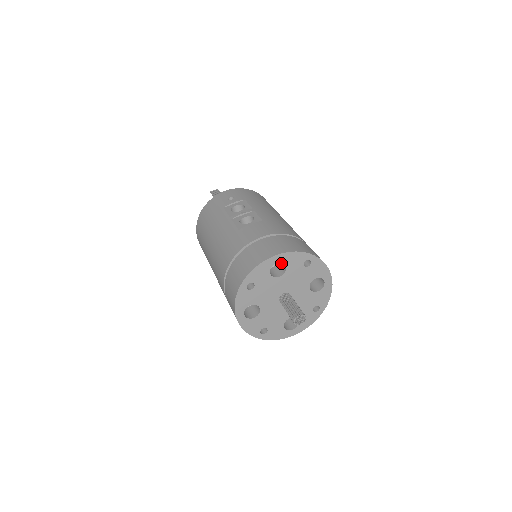
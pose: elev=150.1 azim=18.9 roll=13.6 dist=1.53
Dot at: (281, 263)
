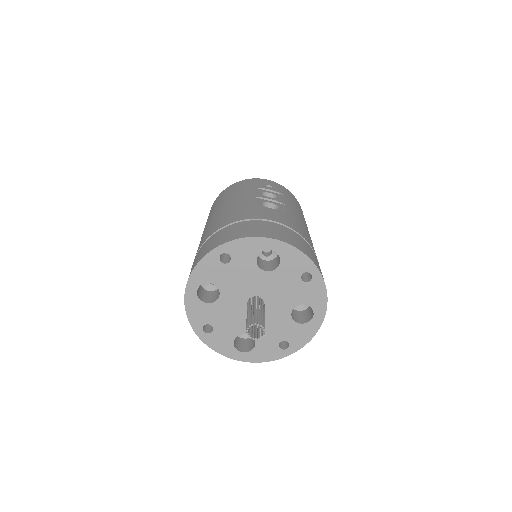
Dot at: (277, 259)
